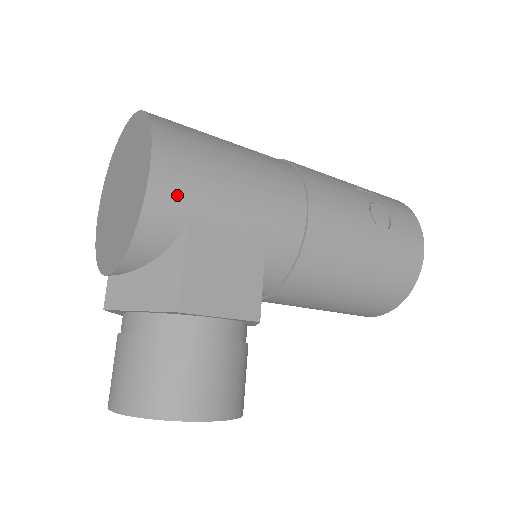
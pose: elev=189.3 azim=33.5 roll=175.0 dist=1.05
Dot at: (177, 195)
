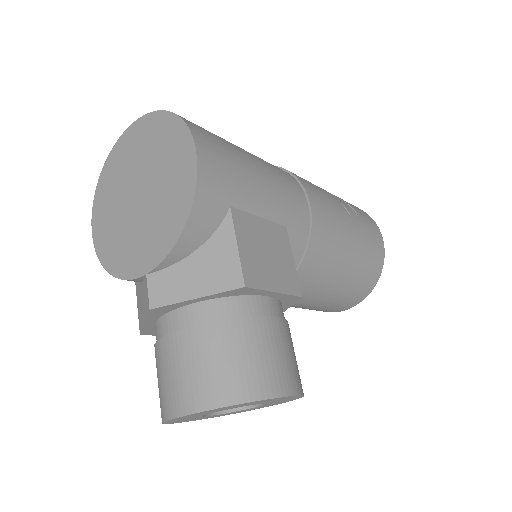
Dot at: (220, 177)
